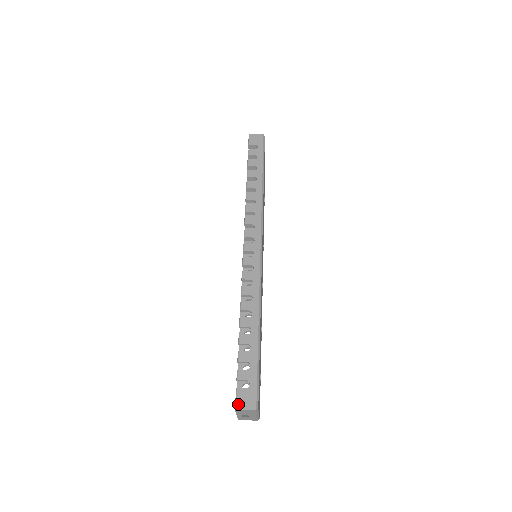
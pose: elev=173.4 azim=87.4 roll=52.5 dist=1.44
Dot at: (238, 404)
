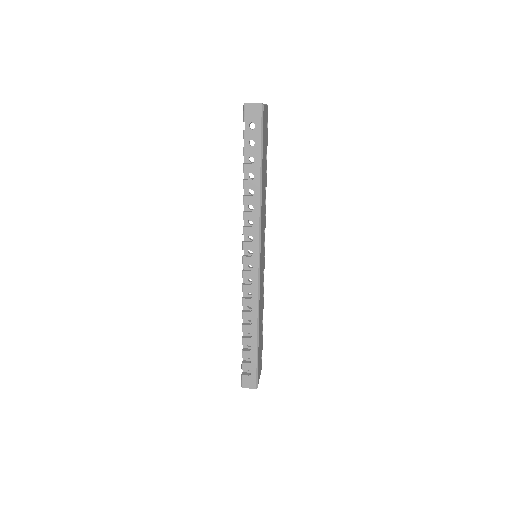
Dot at: (243, 385)
